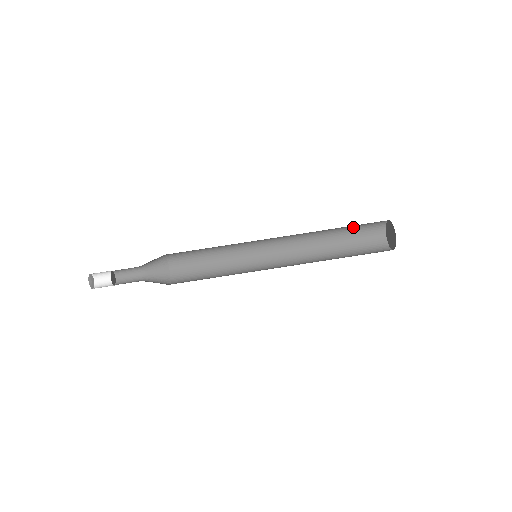
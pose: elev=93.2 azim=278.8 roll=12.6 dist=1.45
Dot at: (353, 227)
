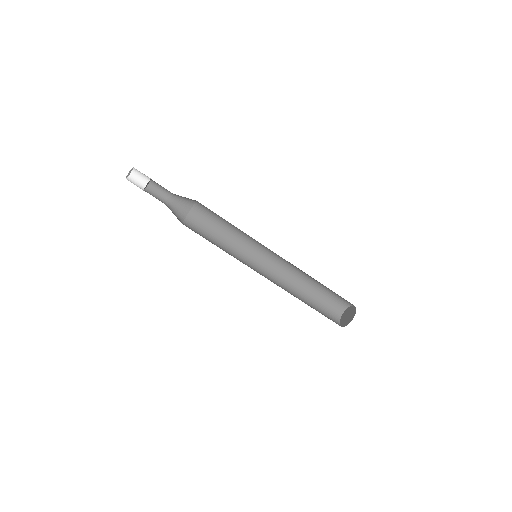
Dot at: occluded
